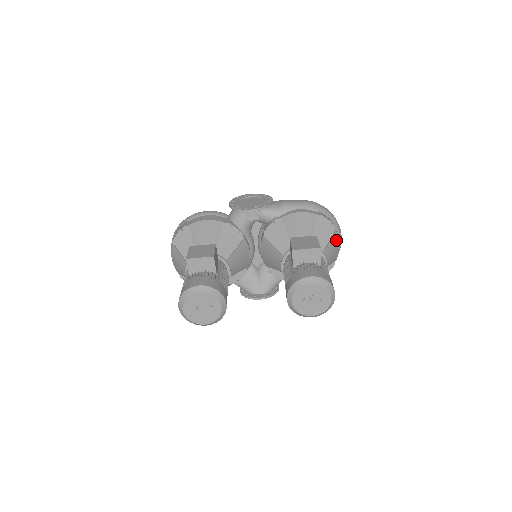
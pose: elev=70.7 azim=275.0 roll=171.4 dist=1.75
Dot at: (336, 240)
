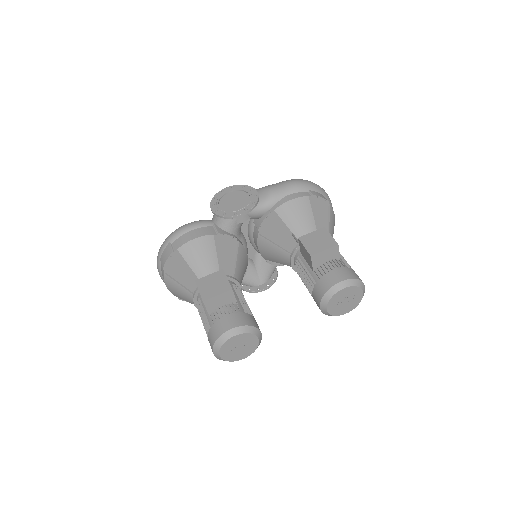
Dot at: (332, 215)
